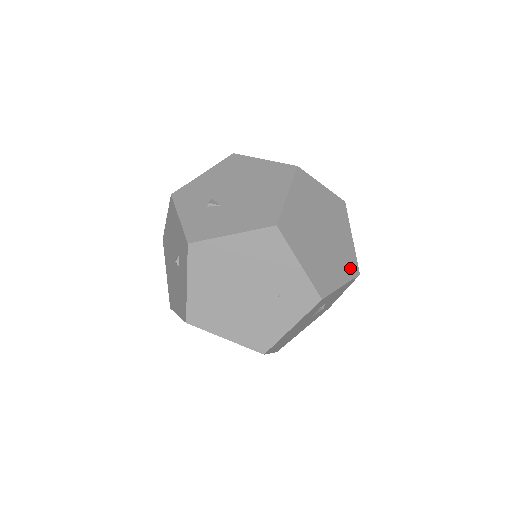
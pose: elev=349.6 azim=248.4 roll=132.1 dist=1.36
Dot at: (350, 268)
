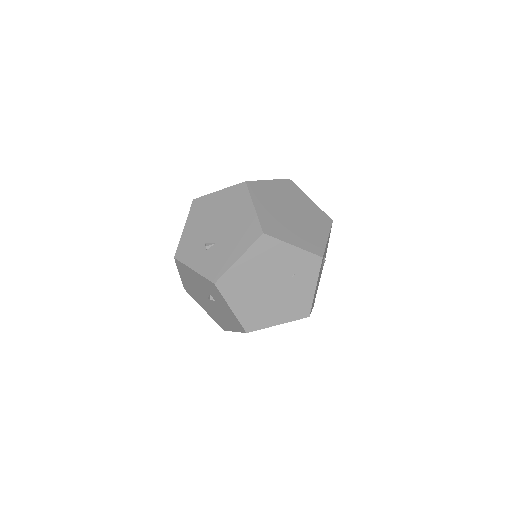
Dot at: (324, 222)
